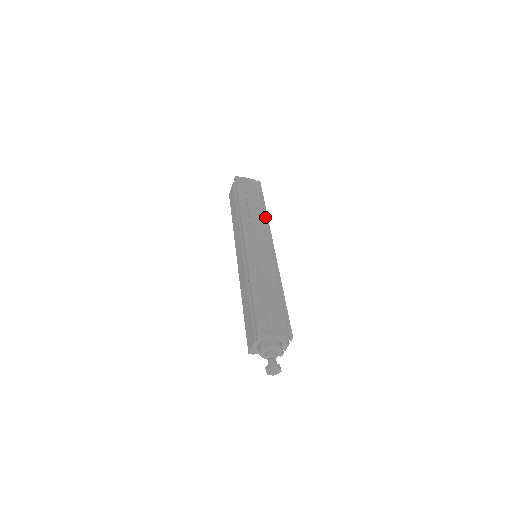
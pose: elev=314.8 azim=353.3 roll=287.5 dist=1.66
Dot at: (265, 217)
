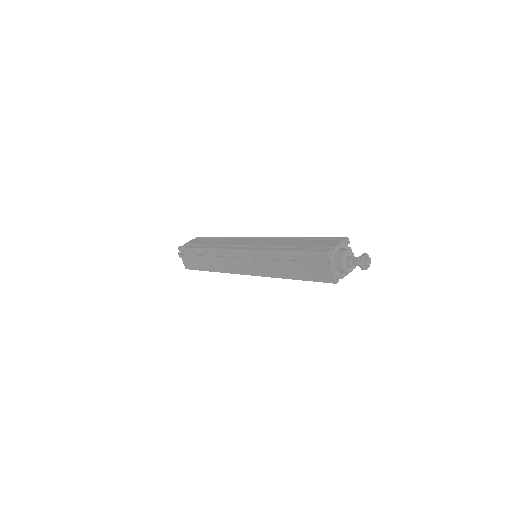
Dot at: (230, 238)
